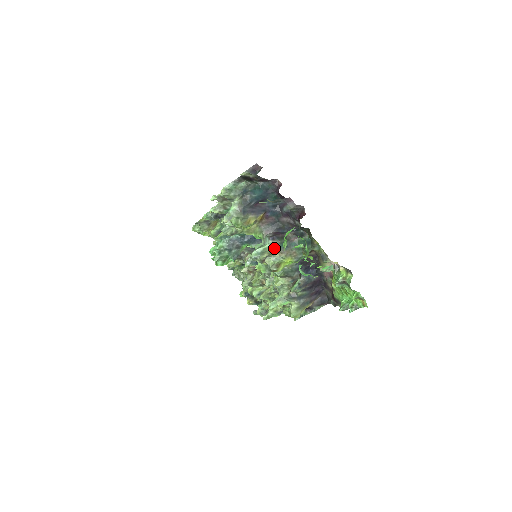
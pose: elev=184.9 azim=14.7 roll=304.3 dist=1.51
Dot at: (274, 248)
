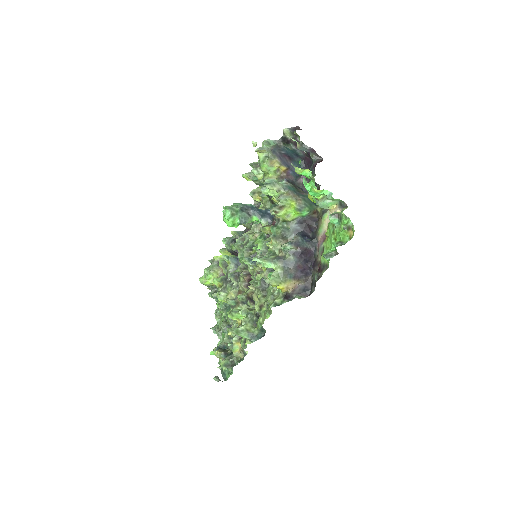
Dot at: (285, 187)
